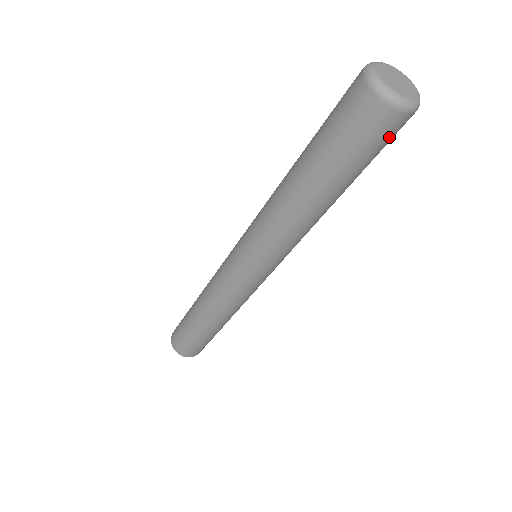
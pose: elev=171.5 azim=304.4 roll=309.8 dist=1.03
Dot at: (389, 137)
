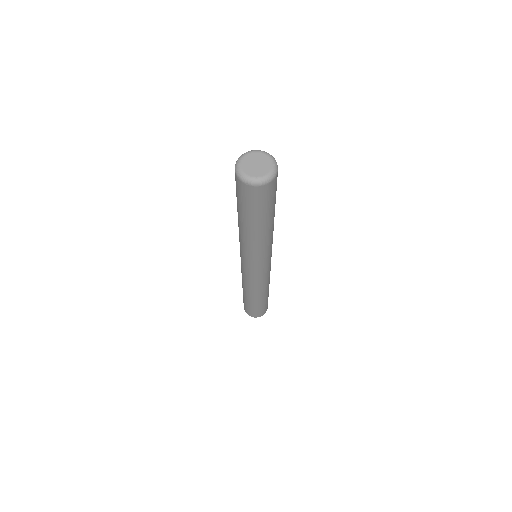
Dot at: (259, 198)
